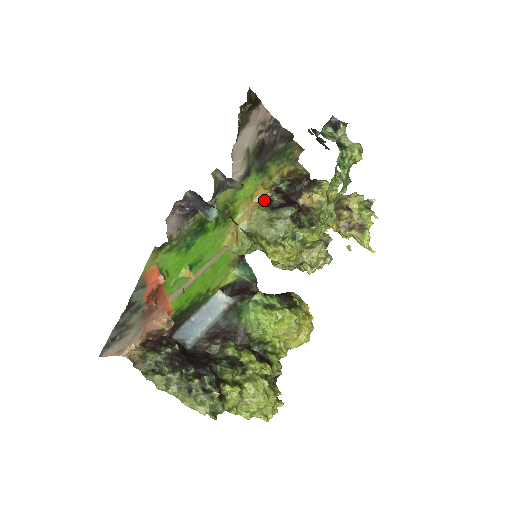
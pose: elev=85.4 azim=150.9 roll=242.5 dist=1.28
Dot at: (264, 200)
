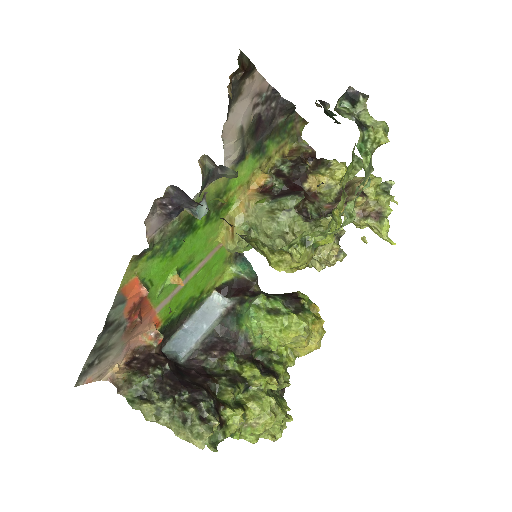
Dot at: (263, 186)
